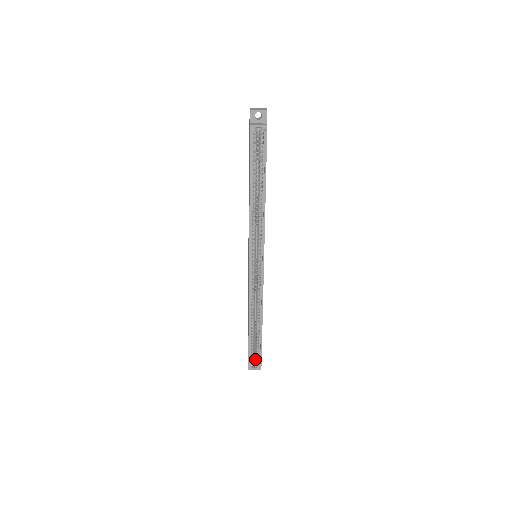
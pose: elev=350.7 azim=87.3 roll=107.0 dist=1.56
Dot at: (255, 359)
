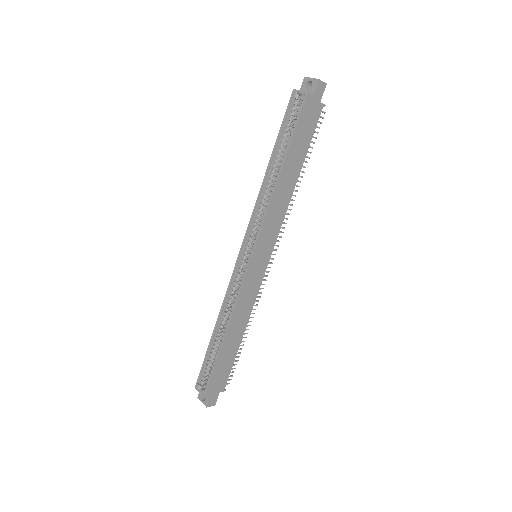
Dot at: occluded
